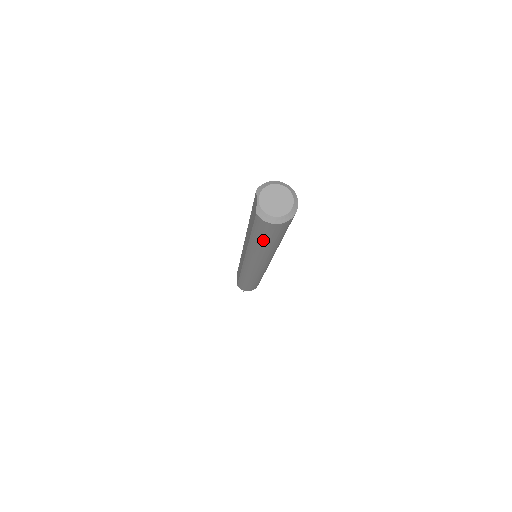
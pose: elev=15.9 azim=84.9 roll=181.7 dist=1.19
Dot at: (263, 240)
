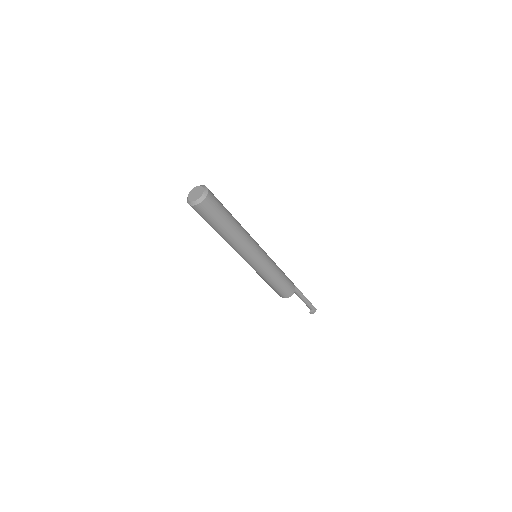
Dot at: occluded
